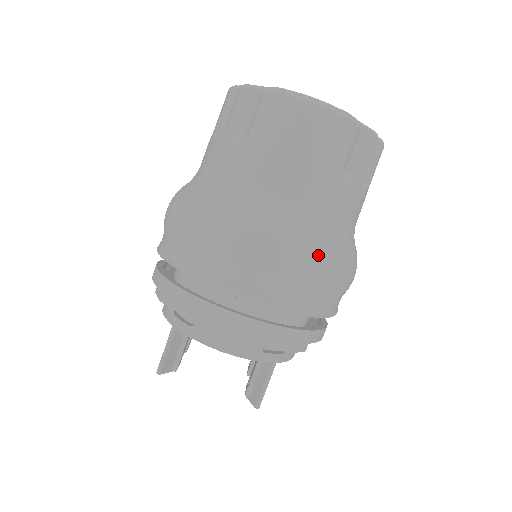
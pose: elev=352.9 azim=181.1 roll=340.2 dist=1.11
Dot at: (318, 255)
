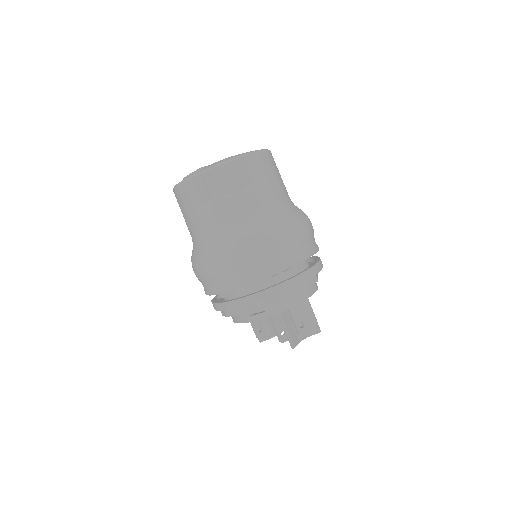
Dot at: (213, 257)
